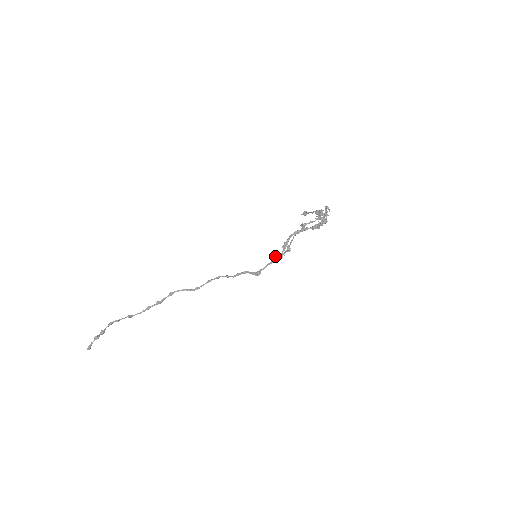
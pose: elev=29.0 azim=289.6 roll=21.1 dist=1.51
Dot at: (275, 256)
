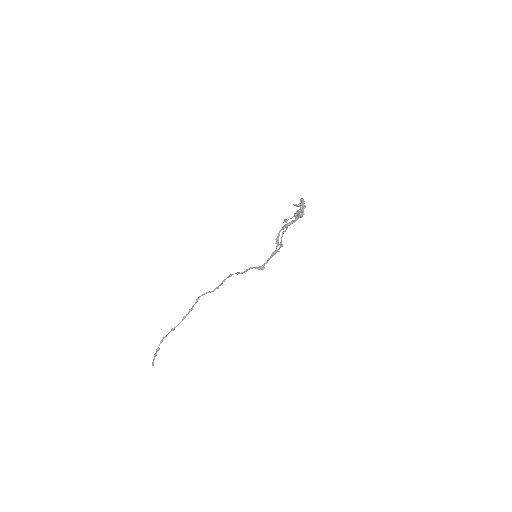
Dot at: (272, 252)
